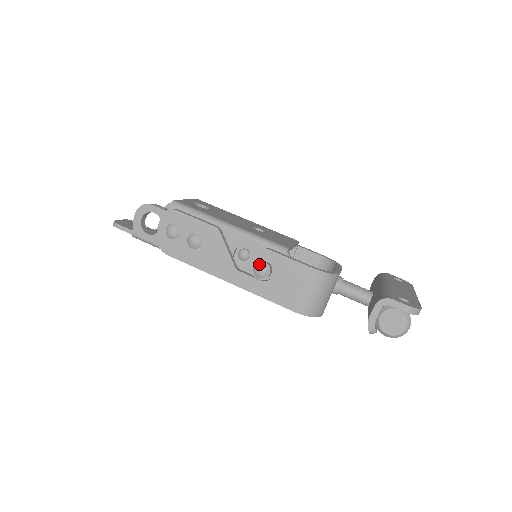
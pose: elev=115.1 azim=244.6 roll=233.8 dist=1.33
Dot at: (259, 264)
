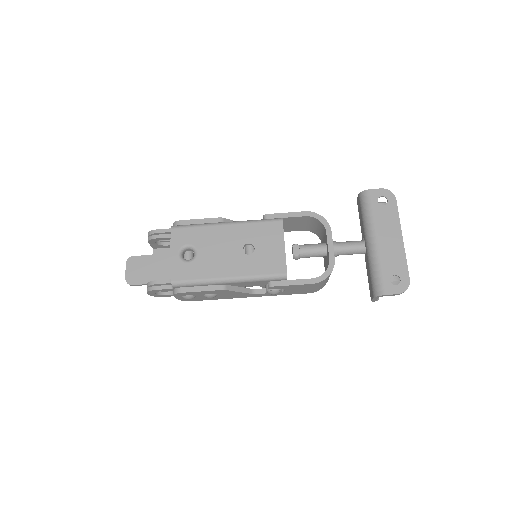
Dot at: (271, 292)
